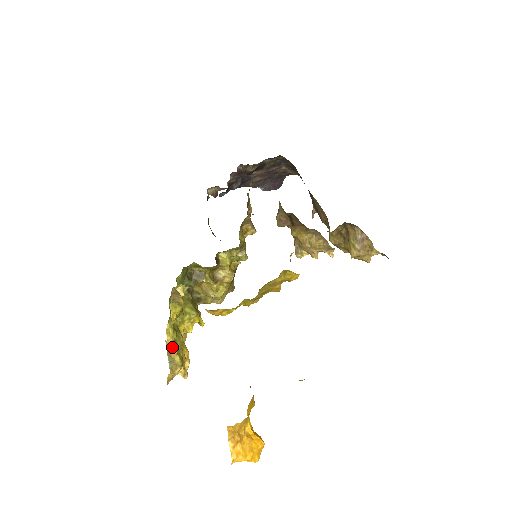
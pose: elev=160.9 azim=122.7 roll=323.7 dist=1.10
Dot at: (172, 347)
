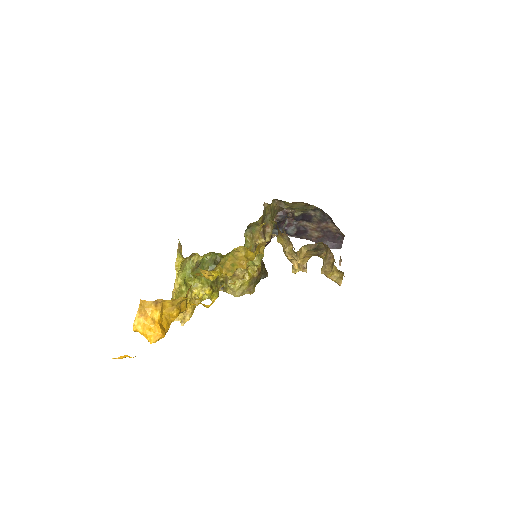
Dot at: (175, 290)
